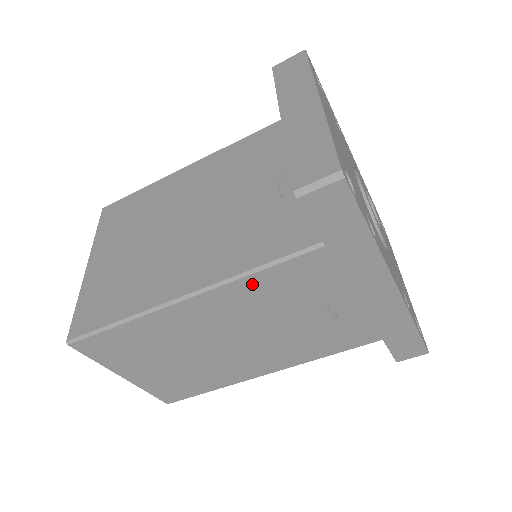
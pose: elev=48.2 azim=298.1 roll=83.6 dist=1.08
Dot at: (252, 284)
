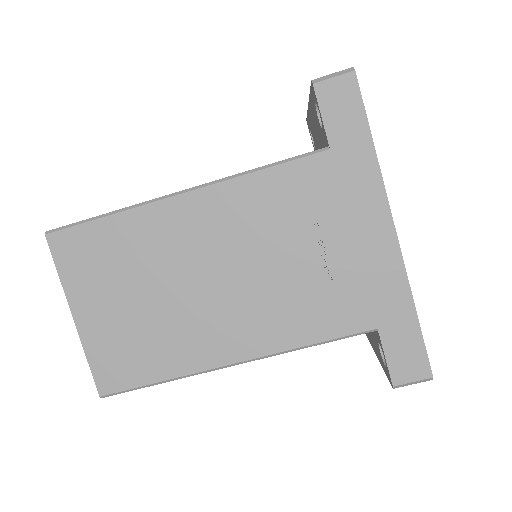
Dot at: (253, 186)
